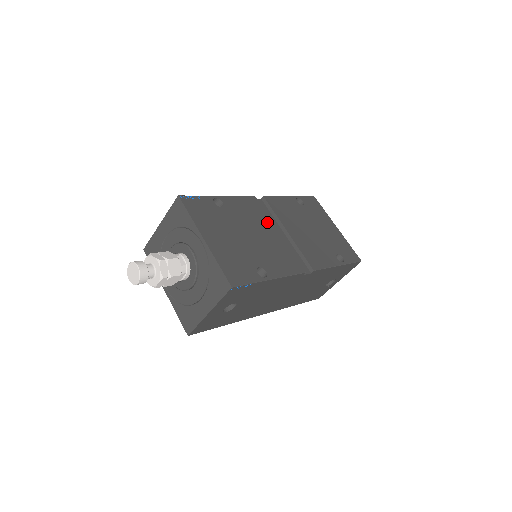
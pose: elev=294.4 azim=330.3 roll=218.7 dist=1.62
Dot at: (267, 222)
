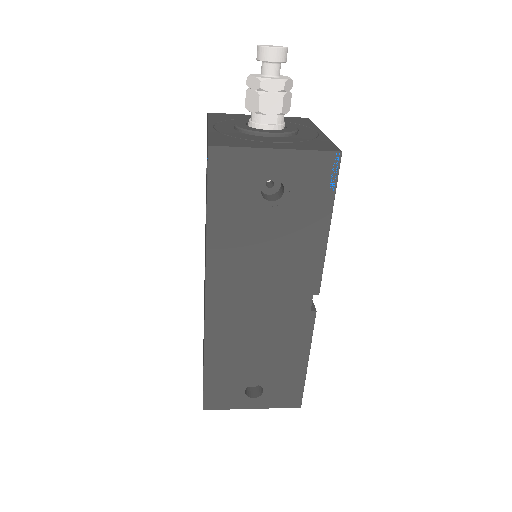
Dot at: occluded
